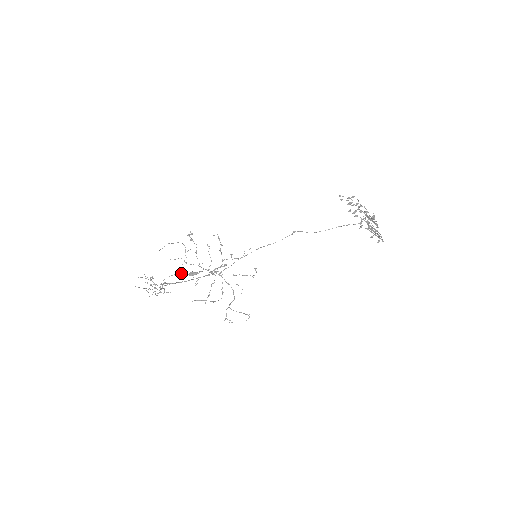
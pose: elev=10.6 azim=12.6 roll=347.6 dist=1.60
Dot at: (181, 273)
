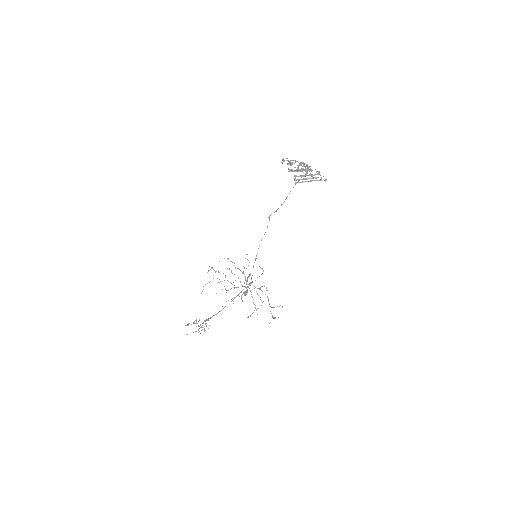
Dot at: occluded
